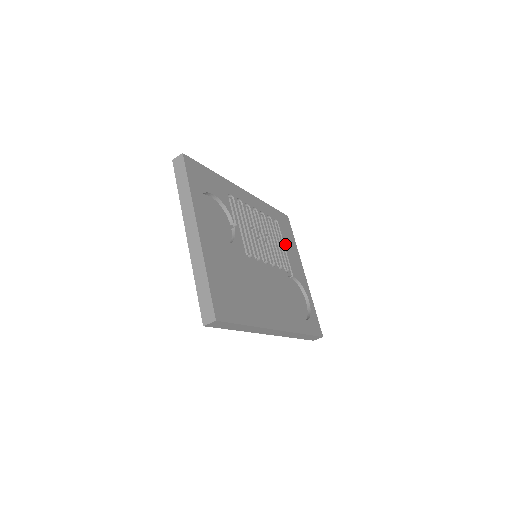
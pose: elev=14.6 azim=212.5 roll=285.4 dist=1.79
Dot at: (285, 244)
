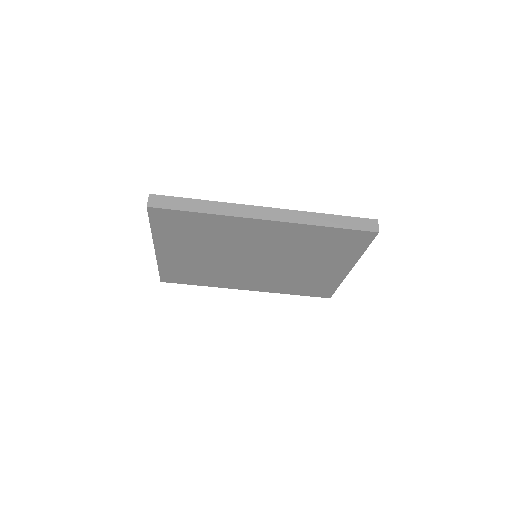
Dot at: occluded
